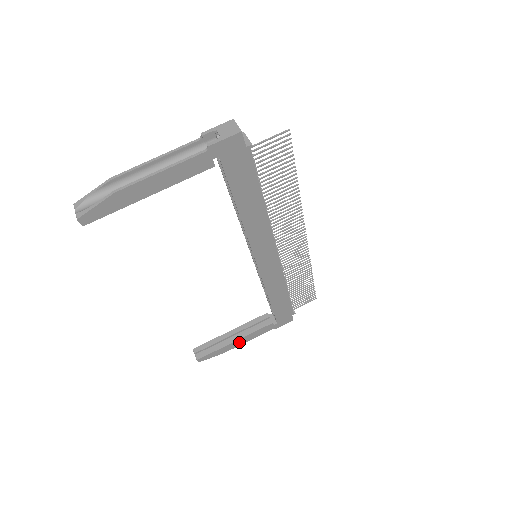
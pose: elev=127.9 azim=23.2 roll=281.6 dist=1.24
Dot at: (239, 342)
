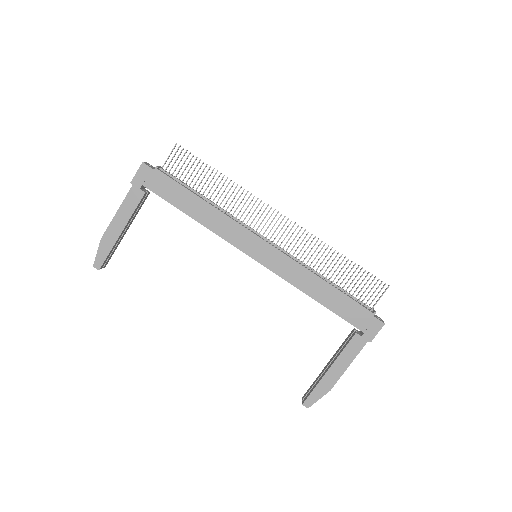
Dot at: (336, 370)
